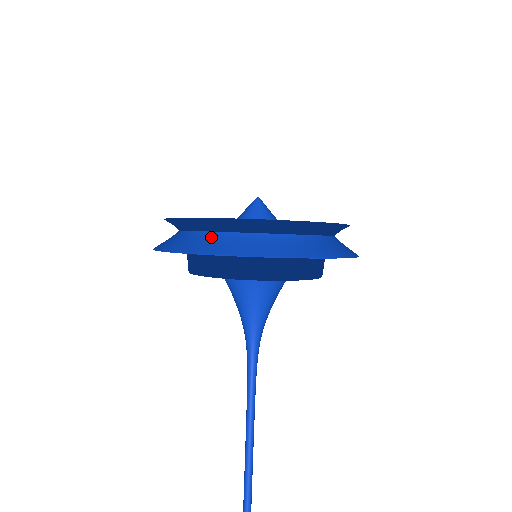
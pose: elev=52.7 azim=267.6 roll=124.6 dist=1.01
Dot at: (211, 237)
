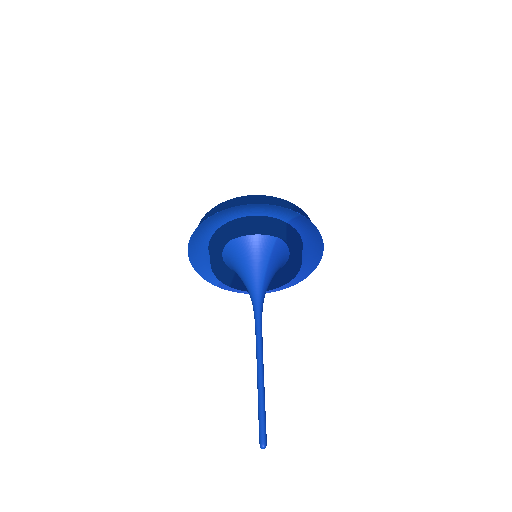
Dot at: (201, 242)
